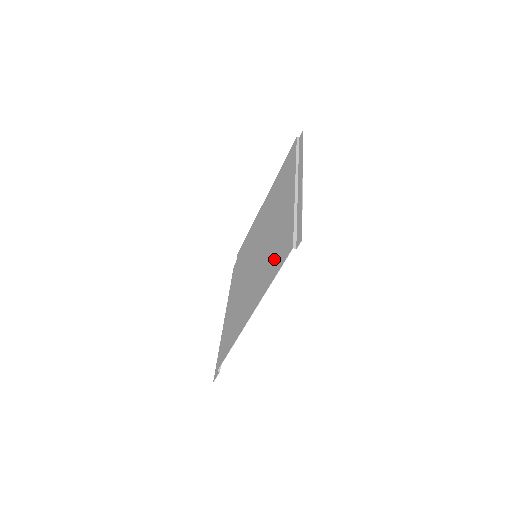
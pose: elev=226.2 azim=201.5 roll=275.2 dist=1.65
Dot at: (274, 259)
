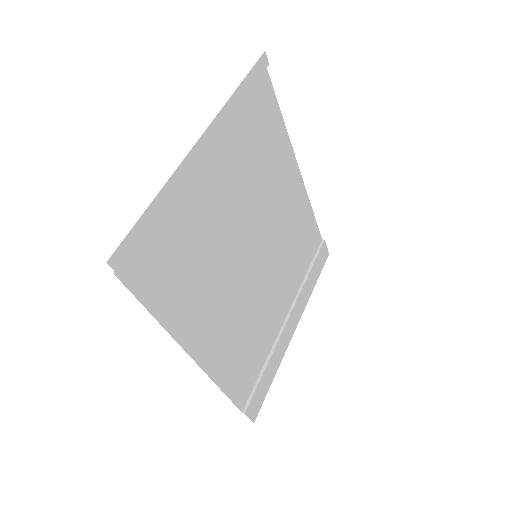
Dot at: (175, 278)
